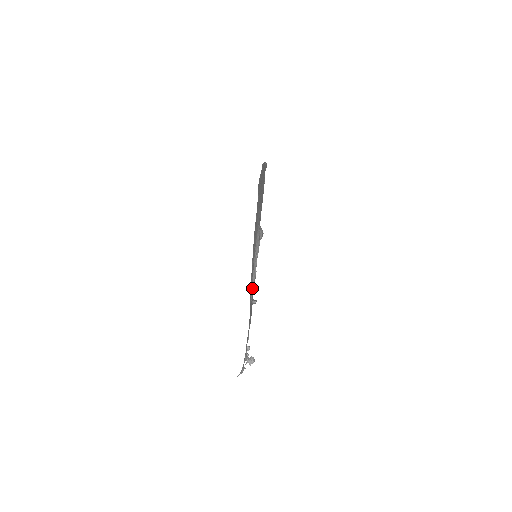
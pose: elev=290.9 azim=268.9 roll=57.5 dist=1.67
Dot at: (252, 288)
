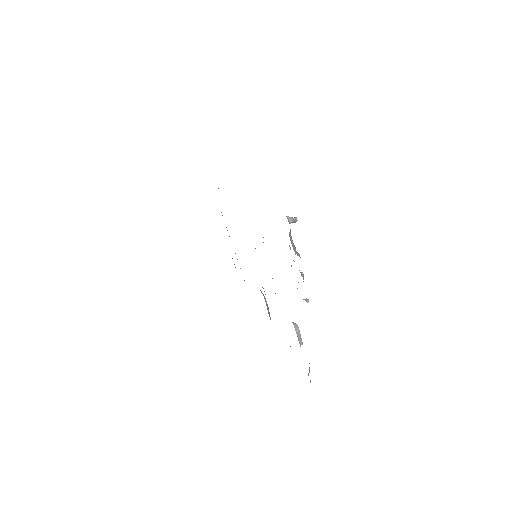
Dot at: occluded
